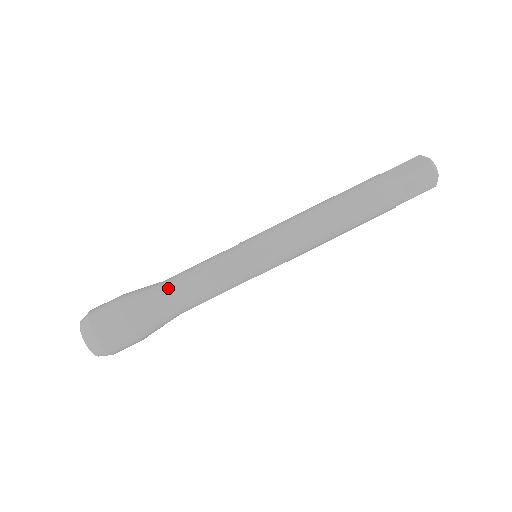
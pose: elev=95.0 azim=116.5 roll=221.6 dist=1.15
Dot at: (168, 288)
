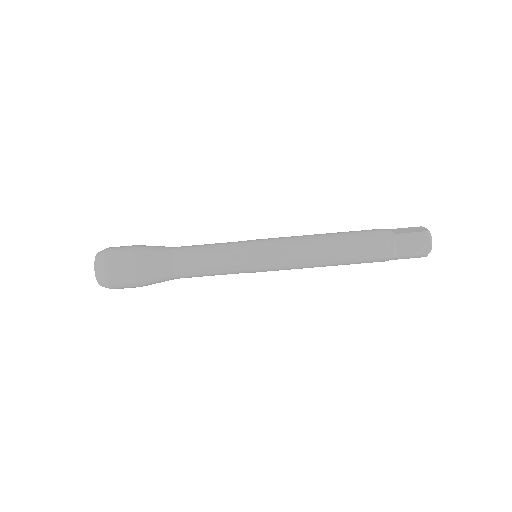
Dot at: (177, 274)
